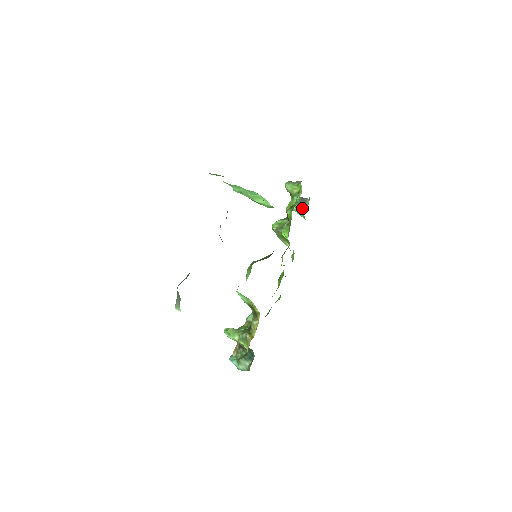
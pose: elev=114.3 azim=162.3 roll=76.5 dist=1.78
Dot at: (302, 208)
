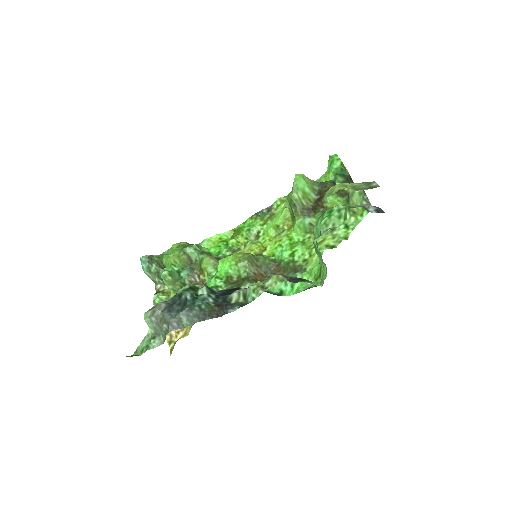
Dot at: (339, 181)
